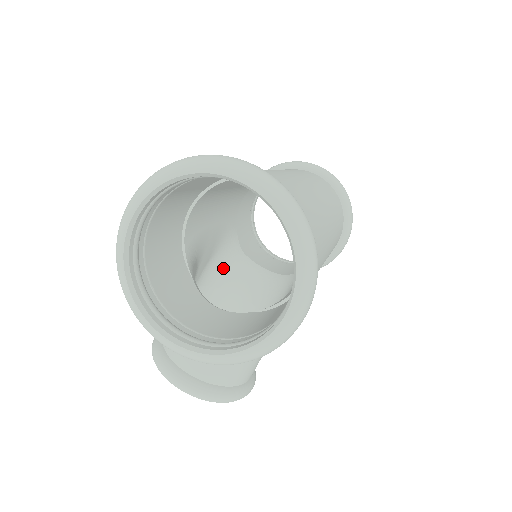
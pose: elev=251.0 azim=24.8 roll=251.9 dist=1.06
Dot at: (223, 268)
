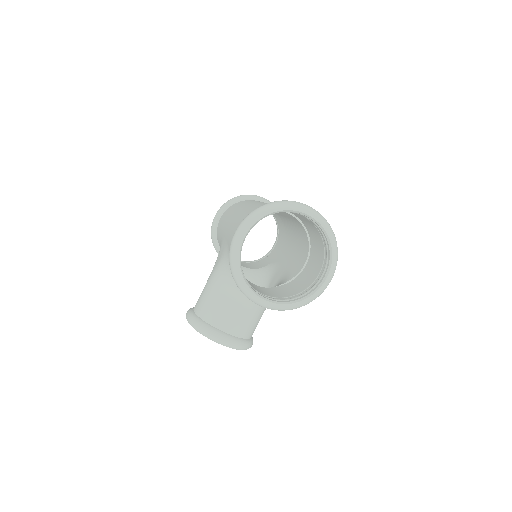
Dot at: occluded
